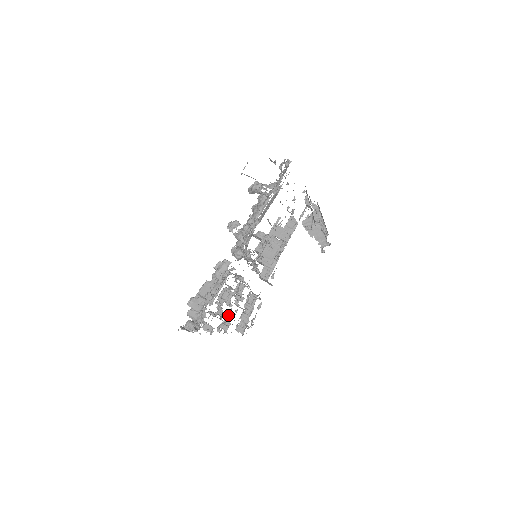
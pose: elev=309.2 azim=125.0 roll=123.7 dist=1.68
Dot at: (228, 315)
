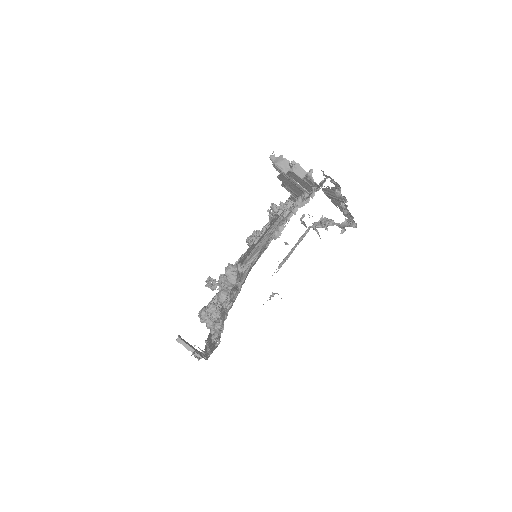
Dot at: occluded
